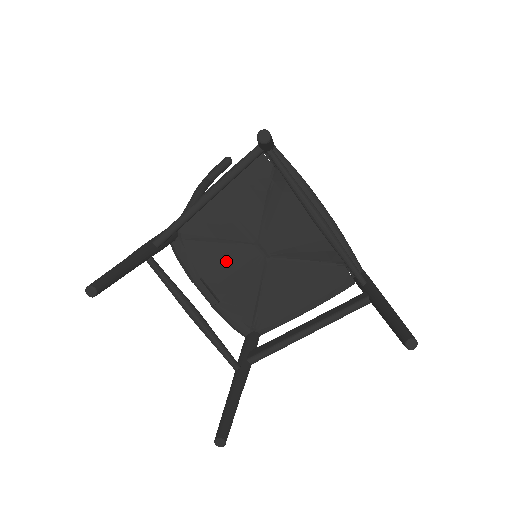
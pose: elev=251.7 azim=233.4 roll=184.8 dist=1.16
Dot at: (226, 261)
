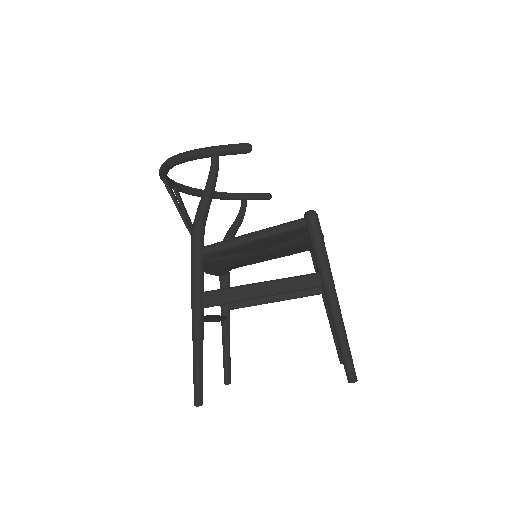
Dot at: (233, 262)
